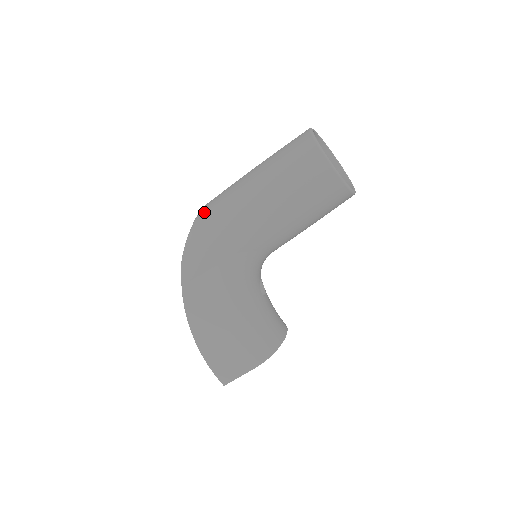
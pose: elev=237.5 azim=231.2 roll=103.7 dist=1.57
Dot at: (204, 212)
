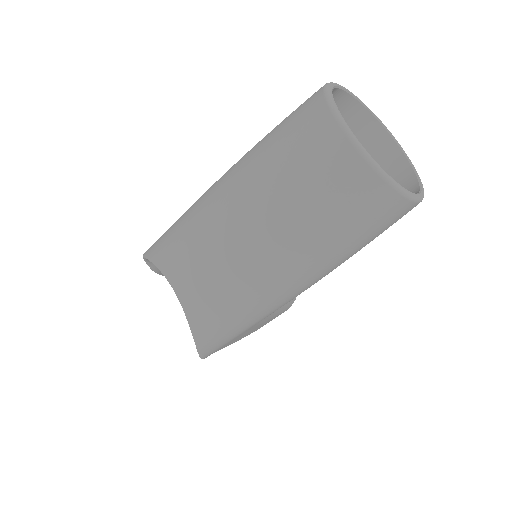
Dot at: (199, 310)
